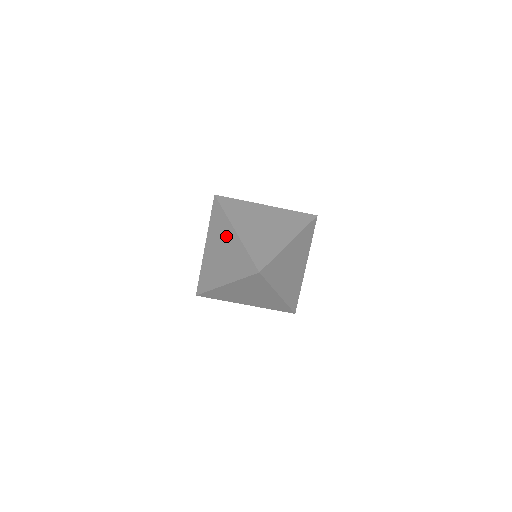
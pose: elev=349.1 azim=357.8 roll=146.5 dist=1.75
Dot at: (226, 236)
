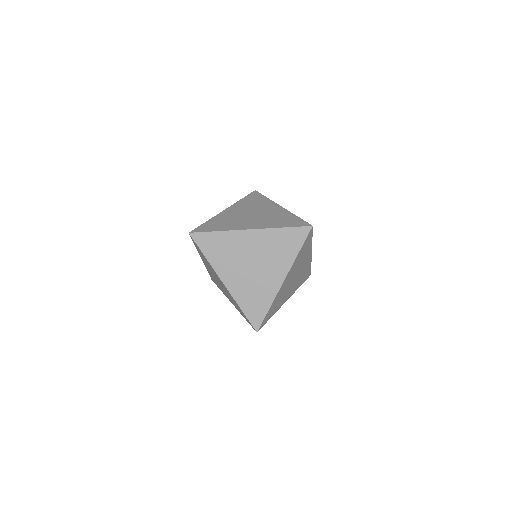
Dot at: (265, 207)
